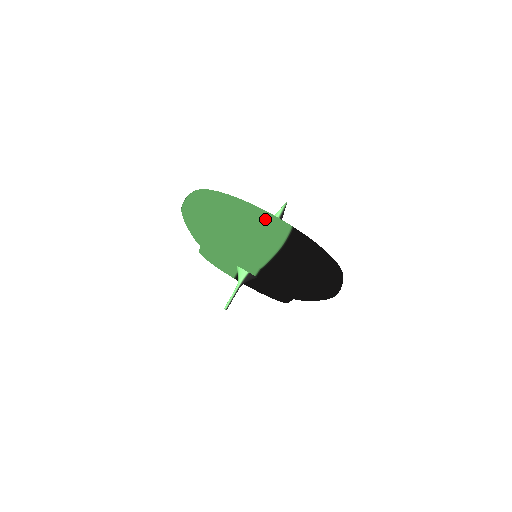
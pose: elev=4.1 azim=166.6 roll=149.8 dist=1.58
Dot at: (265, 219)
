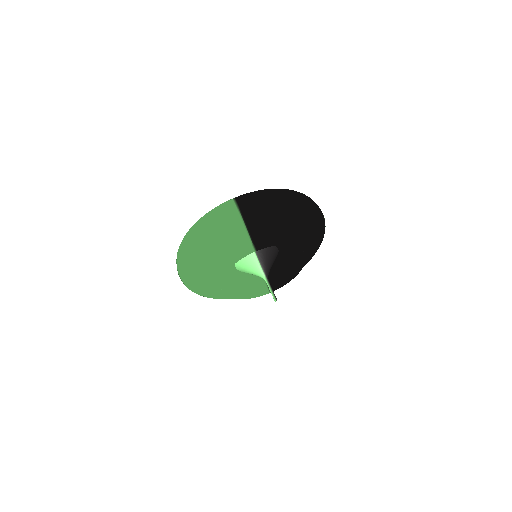
Dot at: (214, 212)
